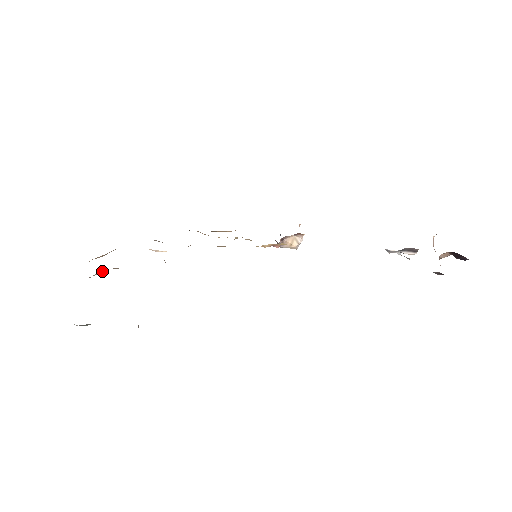
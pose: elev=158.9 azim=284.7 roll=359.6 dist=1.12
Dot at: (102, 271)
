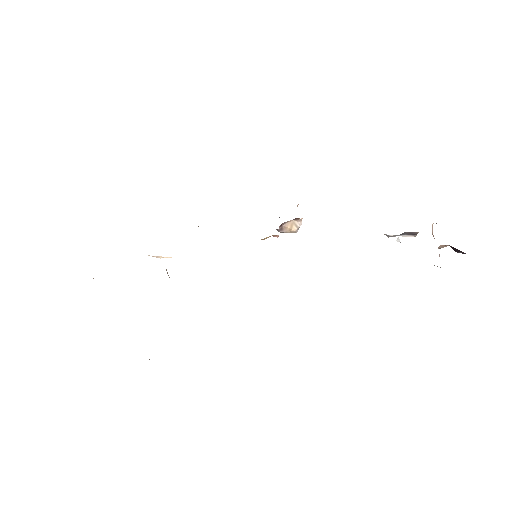
Dot at: occluded
